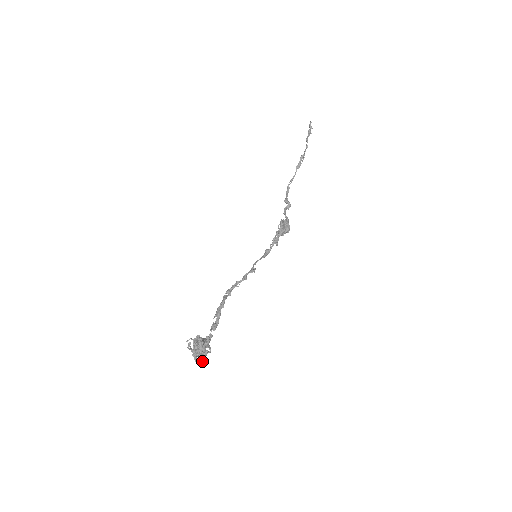
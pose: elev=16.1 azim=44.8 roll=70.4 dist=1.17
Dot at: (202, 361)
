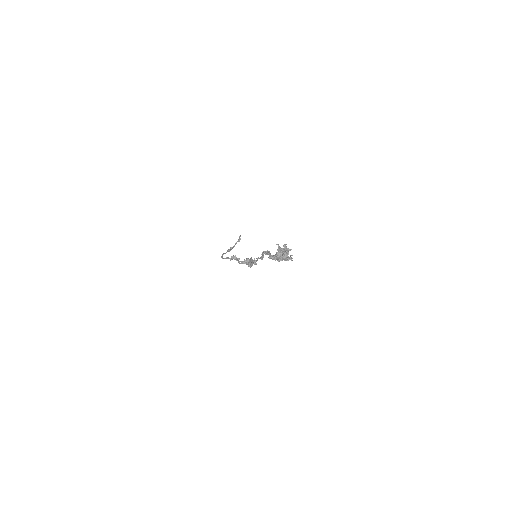
Dot at: (292, 258)
